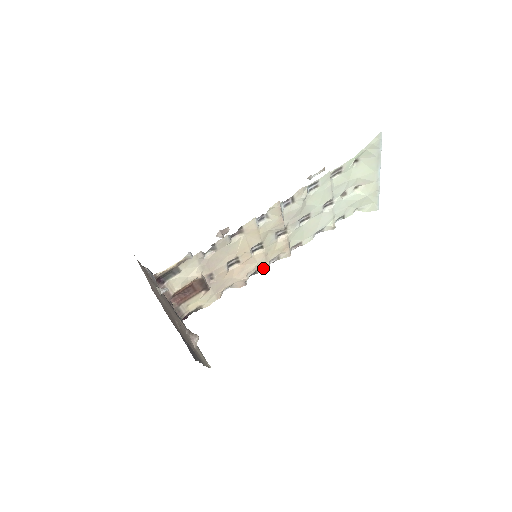
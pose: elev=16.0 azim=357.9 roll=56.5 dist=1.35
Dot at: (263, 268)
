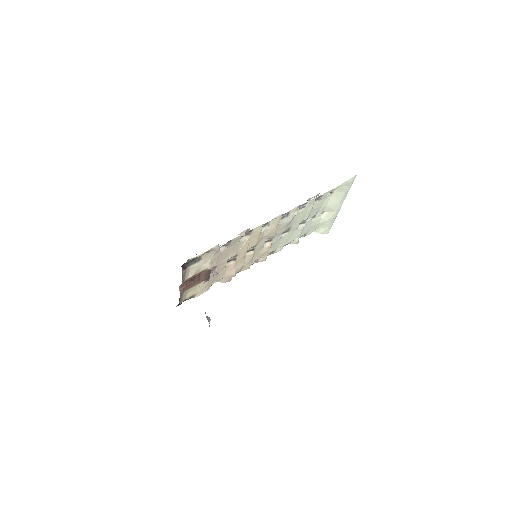
Dot at: (245, 268)
